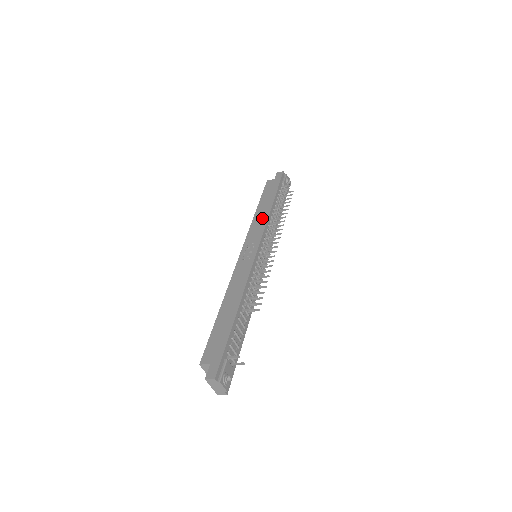
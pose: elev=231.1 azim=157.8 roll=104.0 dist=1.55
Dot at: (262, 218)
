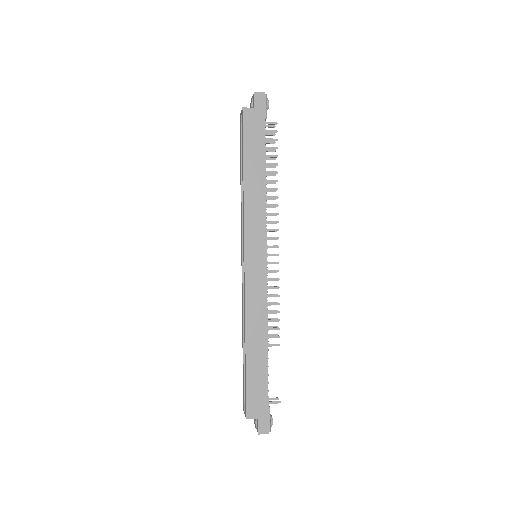
Dot at: (258, 200)
